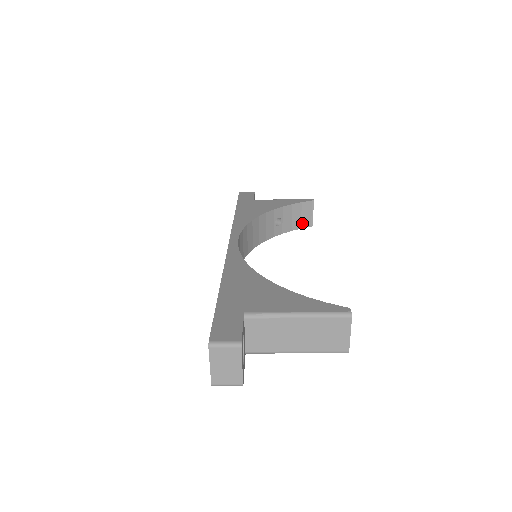
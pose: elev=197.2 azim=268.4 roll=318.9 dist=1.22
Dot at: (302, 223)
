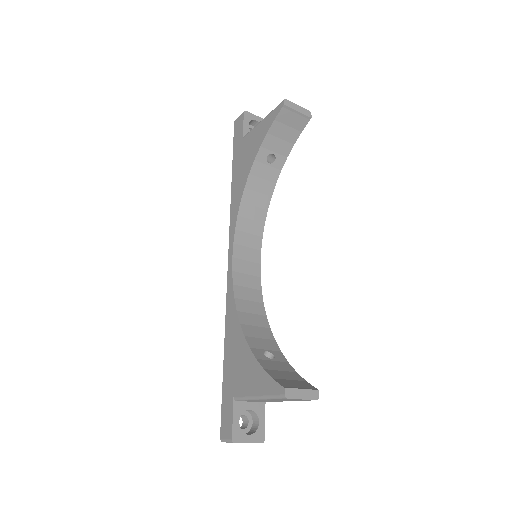
Dot at: (297, 128)
